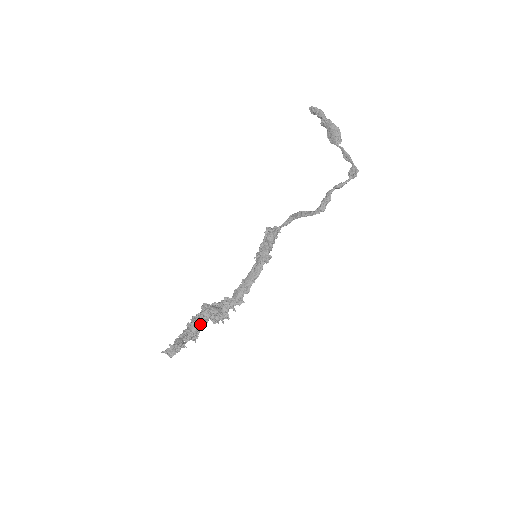
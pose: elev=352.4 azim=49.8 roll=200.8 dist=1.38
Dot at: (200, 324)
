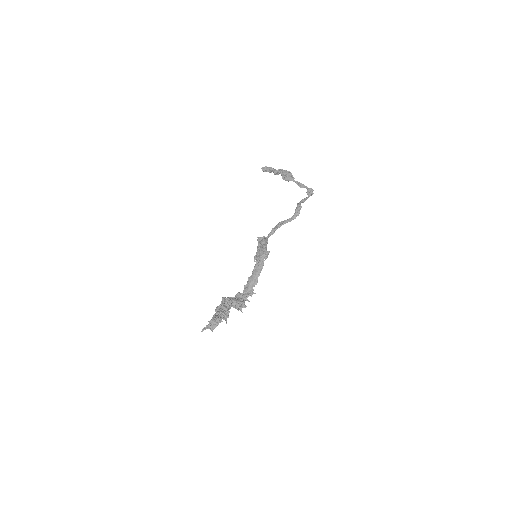
Dot at: (228, 306)
